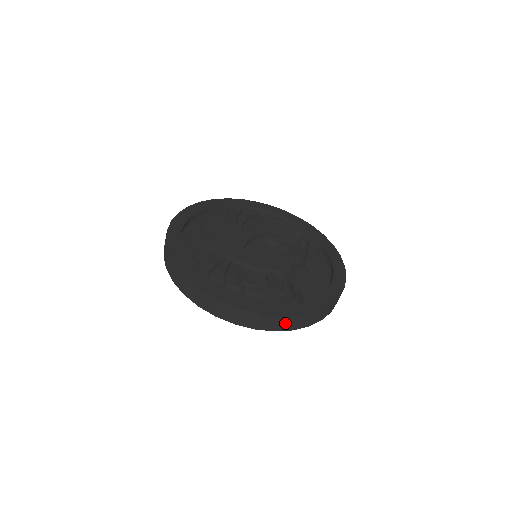
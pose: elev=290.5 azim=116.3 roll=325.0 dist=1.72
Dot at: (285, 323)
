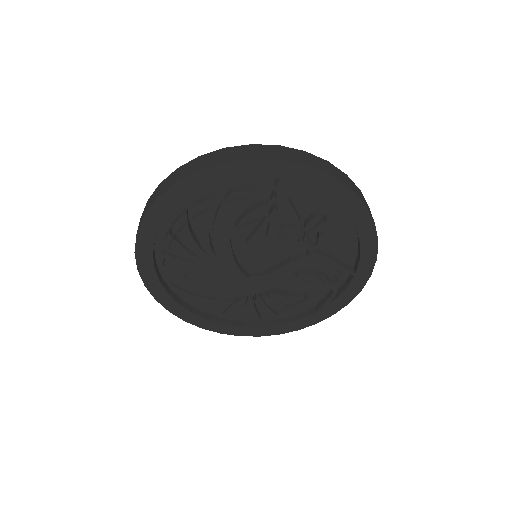
Dot at: occluded
